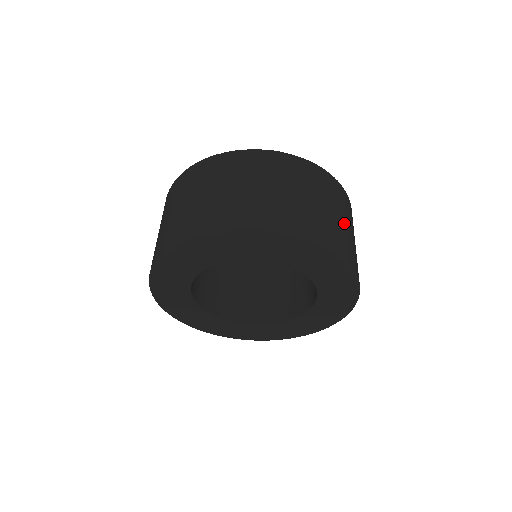
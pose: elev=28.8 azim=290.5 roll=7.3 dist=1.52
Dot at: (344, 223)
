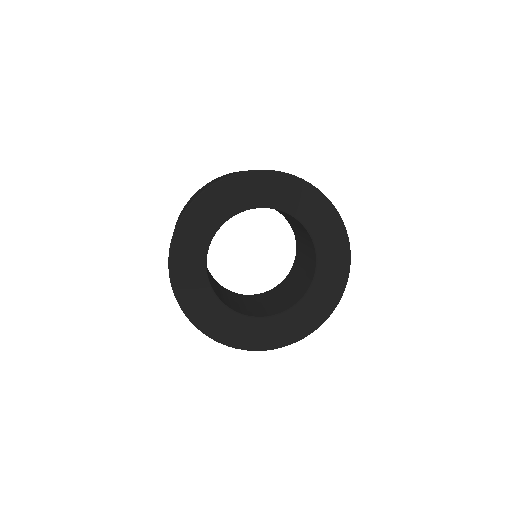
Dot at: occluded
